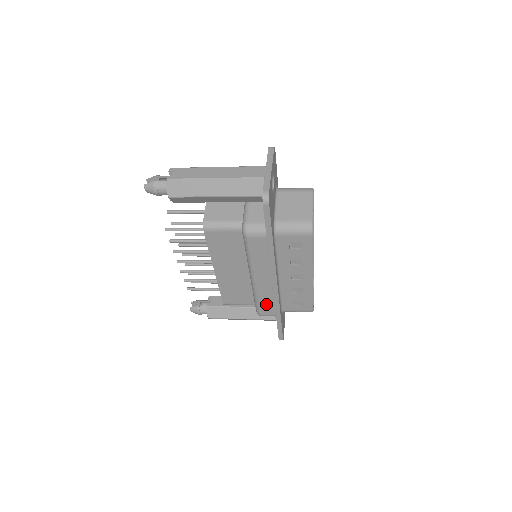
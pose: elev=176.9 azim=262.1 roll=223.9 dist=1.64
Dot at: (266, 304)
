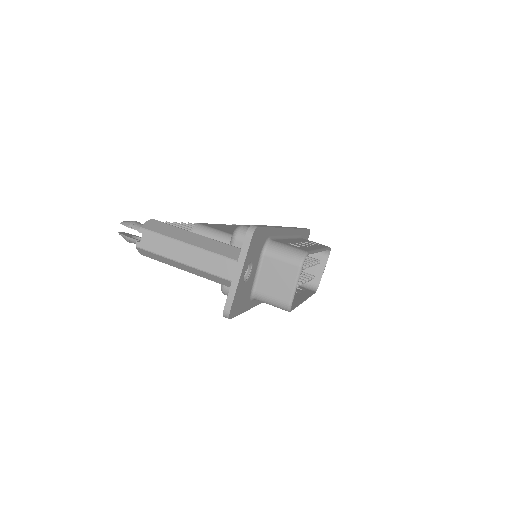
Dot at: occluded
